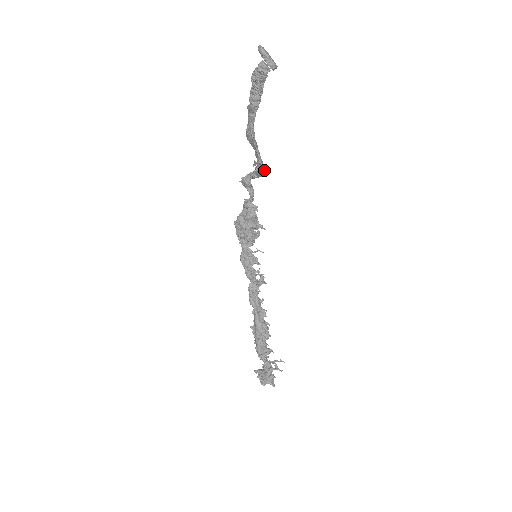
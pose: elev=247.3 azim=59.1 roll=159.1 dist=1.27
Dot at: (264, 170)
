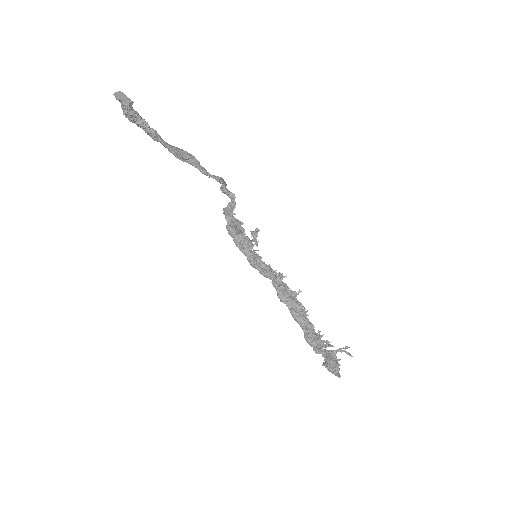
Dot at: (214, 178)
